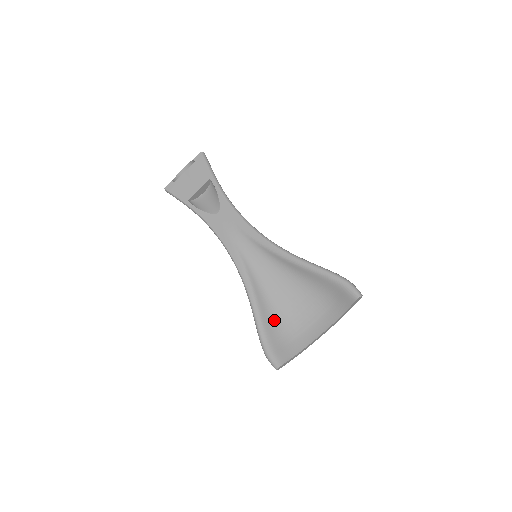
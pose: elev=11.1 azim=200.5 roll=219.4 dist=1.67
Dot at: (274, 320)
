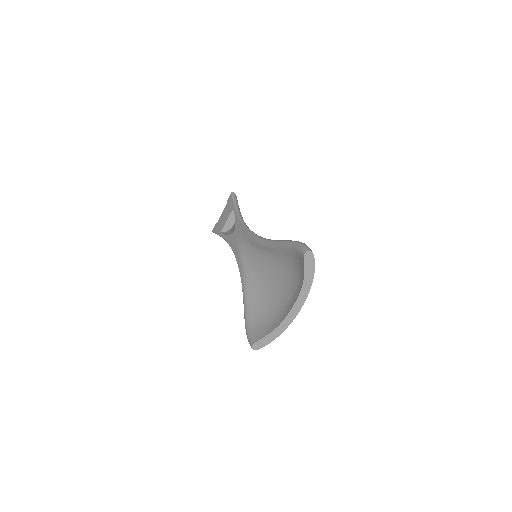
Dot at: (261, 306)
